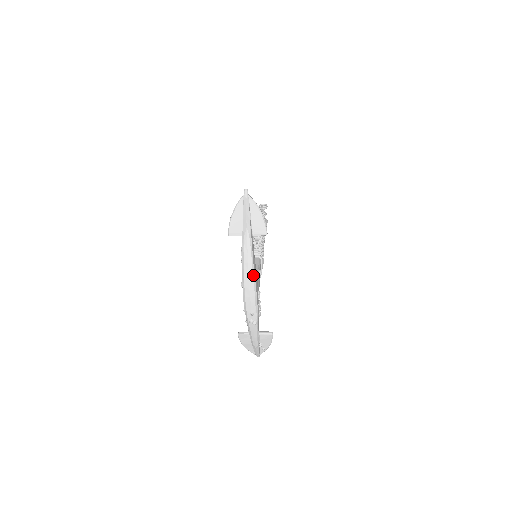
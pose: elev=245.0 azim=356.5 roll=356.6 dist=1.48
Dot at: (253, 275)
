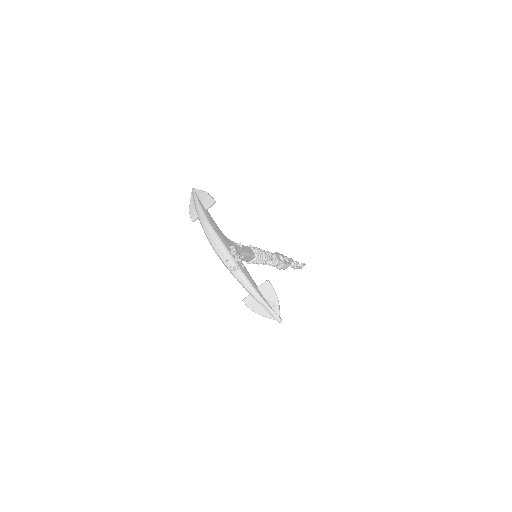
Dot at: (211, 228)
